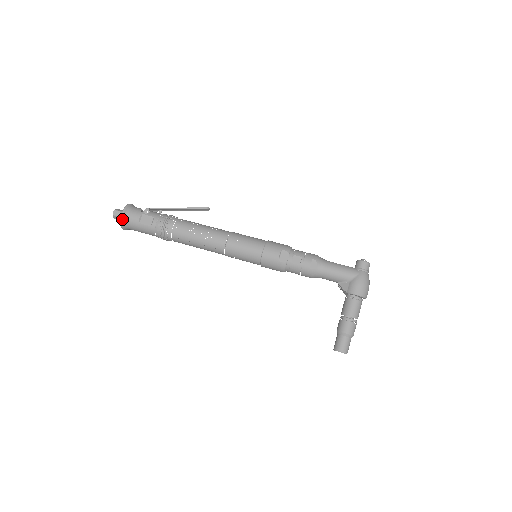
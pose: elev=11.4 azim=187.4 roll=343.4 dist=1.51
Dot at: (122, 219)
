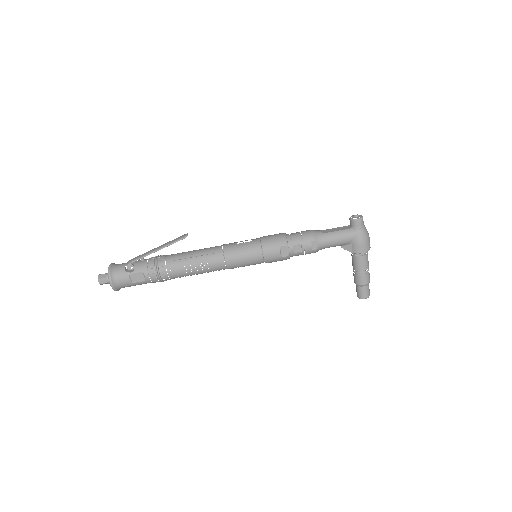
Dot at: (114, 288)
